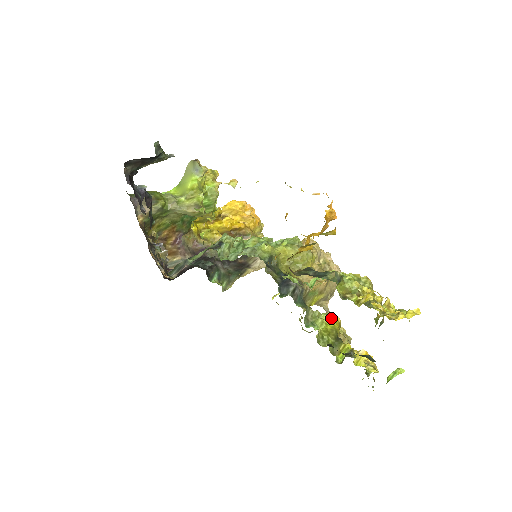
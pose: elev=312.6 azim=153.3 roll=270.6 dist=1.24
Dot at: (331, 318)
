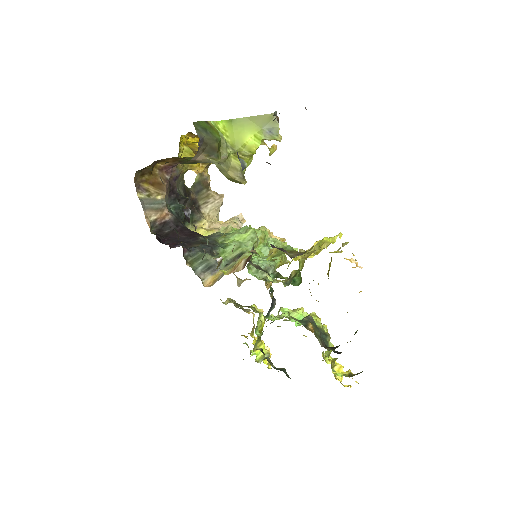
Dot at: occluded
